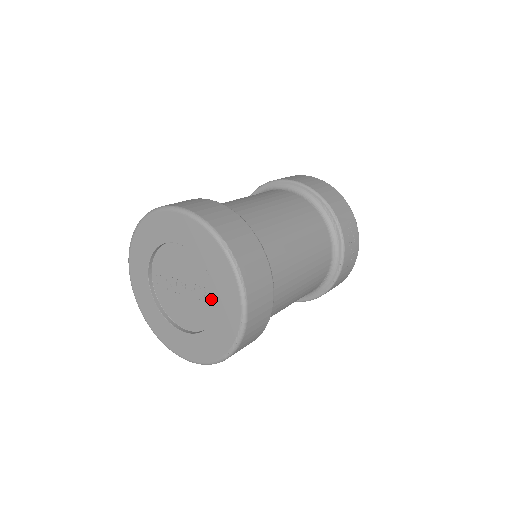
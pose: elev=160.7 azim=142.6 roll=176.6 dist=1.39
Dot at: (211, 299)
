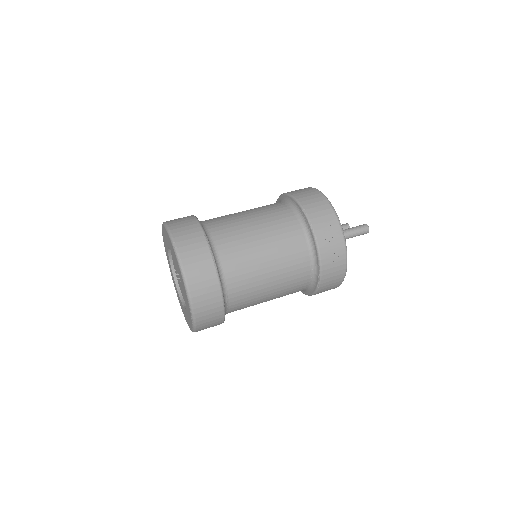
Dot at: occluded
